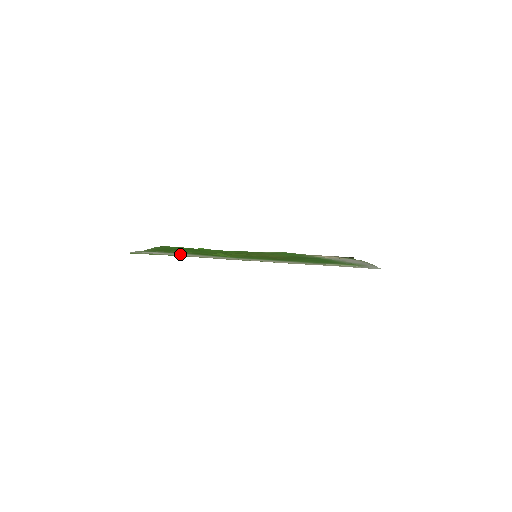
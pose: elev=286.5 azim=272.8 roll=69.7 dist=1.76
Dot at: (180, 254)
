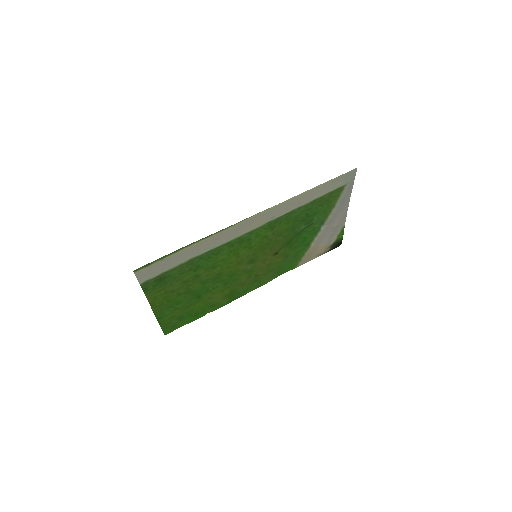
Dot at: (184, 257)
